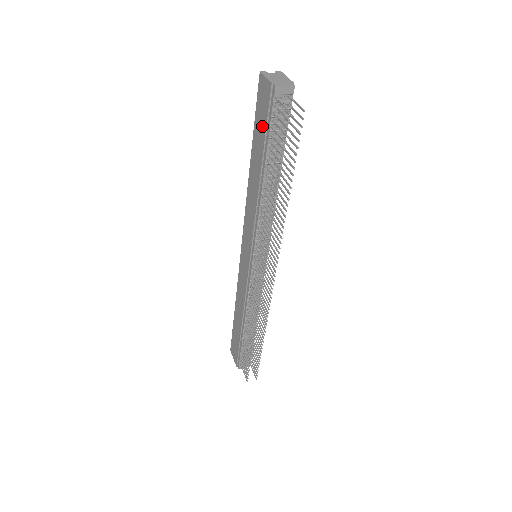
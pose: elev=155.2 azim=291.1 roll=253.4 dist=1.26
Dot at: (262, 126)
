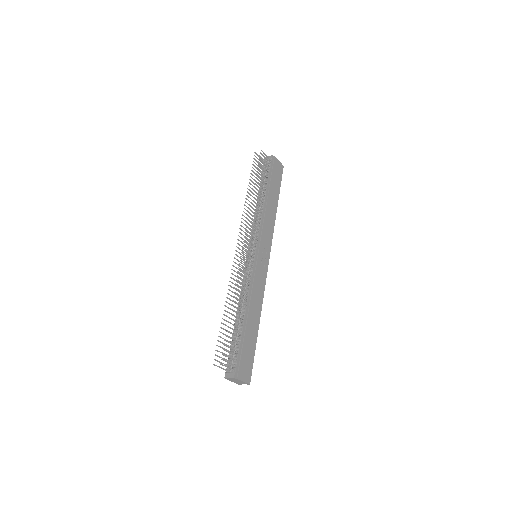
Dot at: occluded
